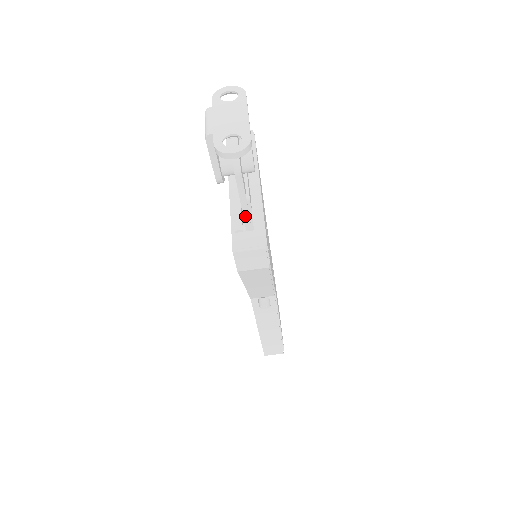
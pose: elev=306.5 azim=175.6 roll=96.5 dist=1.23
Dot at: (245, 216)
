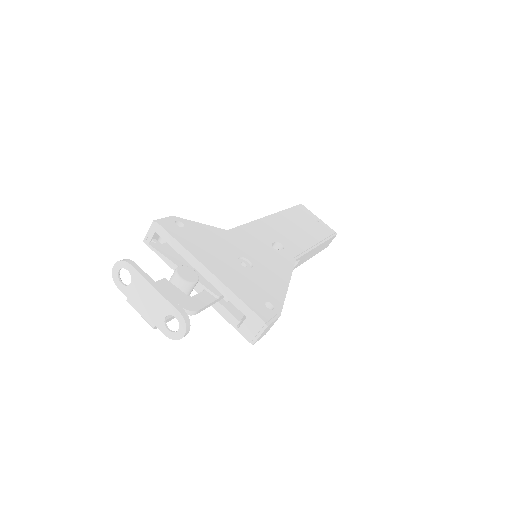
Dot at: (228, 301)
